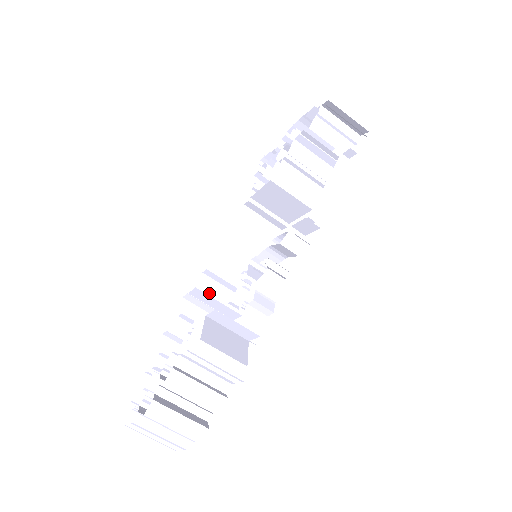
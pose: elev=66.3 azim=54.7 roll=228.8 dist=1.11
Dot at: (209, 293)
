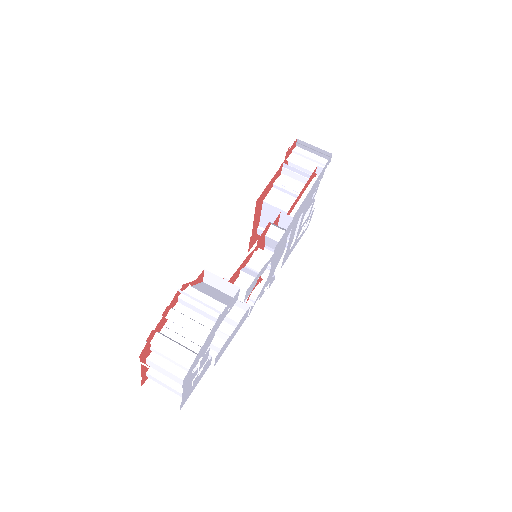
Dot at: occluded
